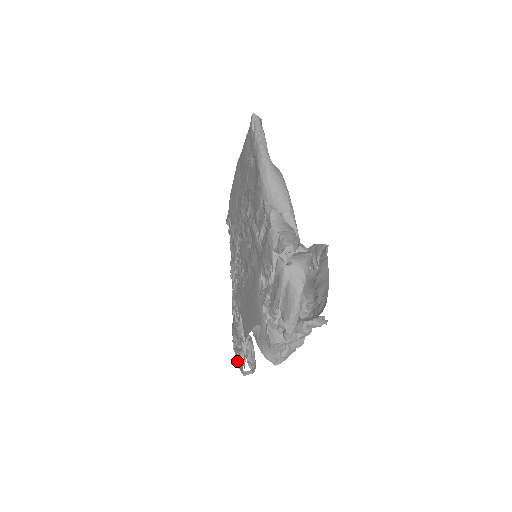
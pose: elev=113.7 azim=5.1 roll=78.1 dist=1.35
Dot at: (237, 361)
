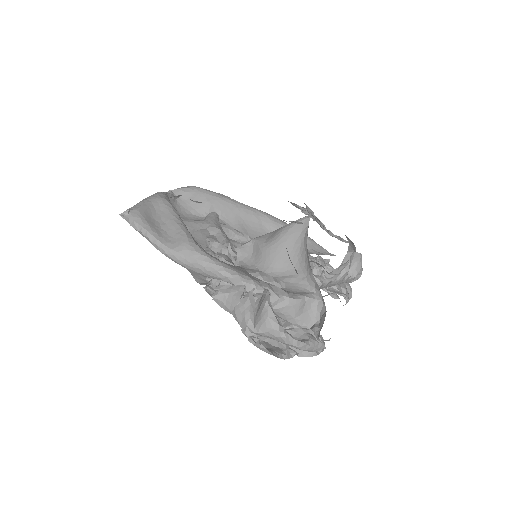
Dot at: occluded
